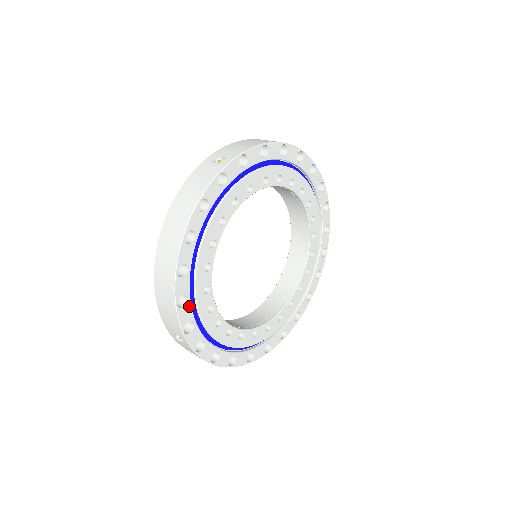
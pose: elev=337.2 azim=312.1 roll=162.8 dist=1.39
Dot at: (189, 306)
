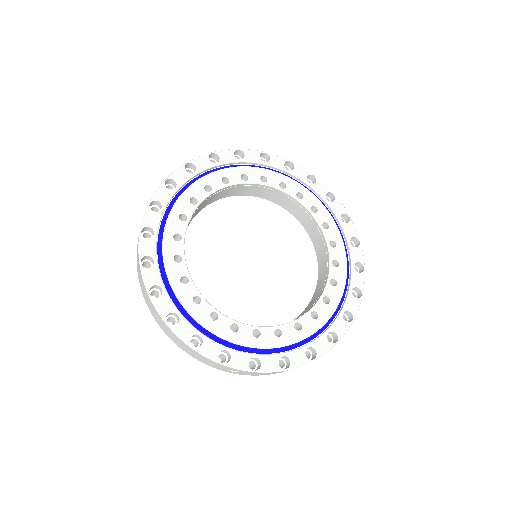
Dot at: (207, 340)
